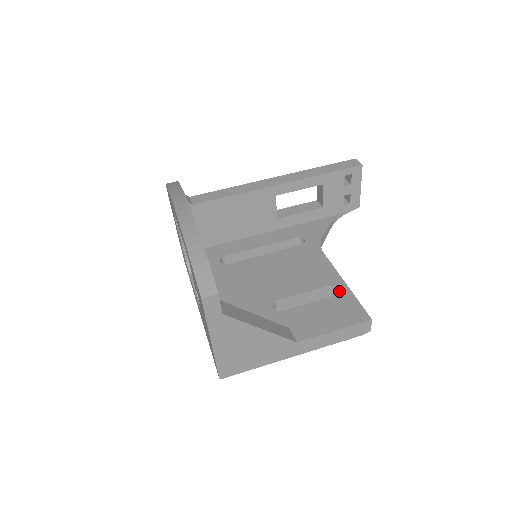
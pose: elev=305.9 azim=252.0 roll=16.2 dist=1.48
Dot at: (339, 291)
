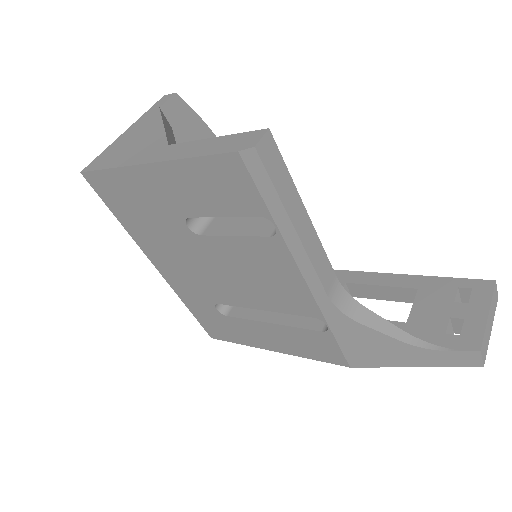
Dot at: occluded
